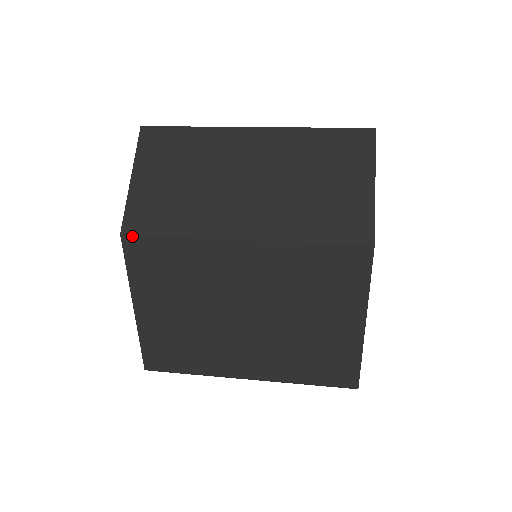
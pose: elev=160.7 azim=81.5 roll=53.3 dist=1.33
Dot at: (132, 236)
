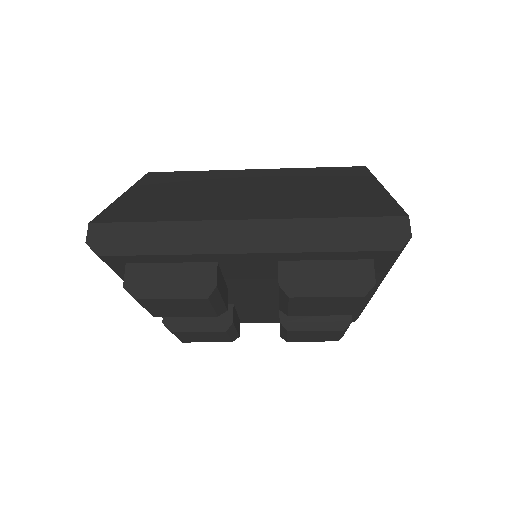
Dot at: (158, 172)
